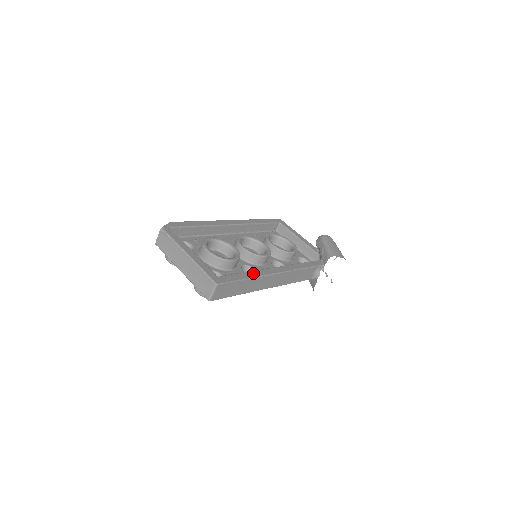
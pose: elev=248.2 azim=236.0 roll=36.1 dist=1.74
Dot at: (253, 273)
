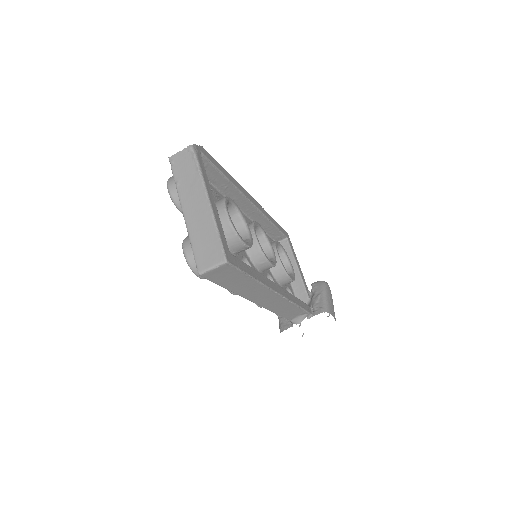
Dot at: (260, 276)
